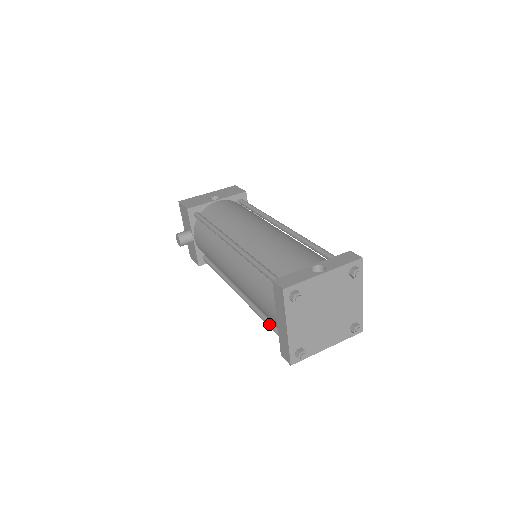
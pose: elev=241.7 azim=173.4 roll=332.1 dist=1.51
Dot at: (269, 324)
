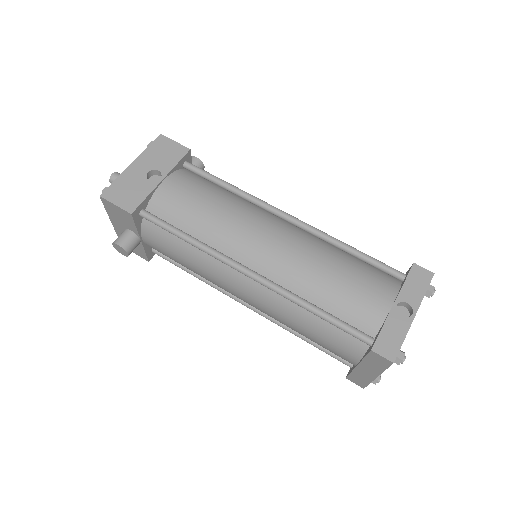
Dot at: (318, 347)
